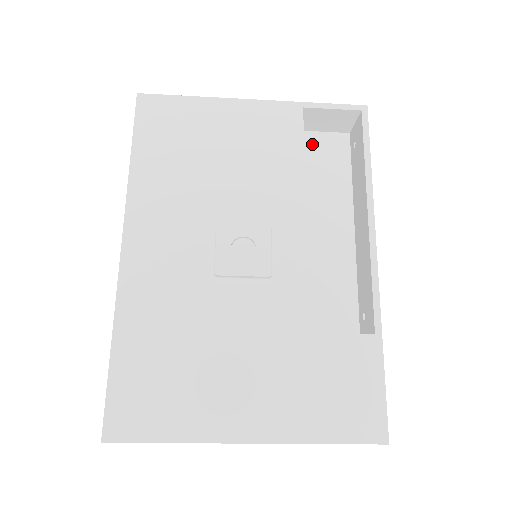
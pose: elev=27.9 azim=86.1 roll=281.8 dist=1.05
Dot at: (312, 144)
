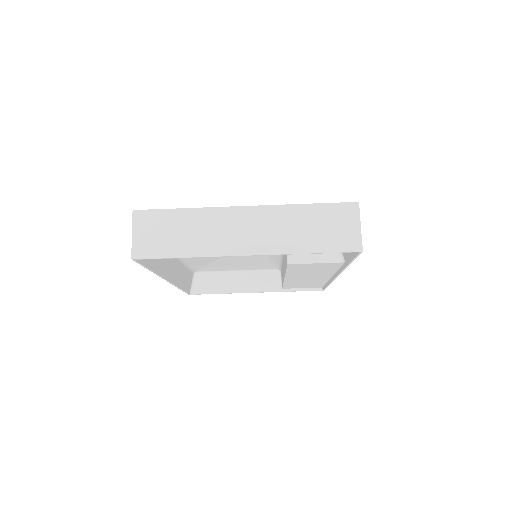
Dot at: occluded
